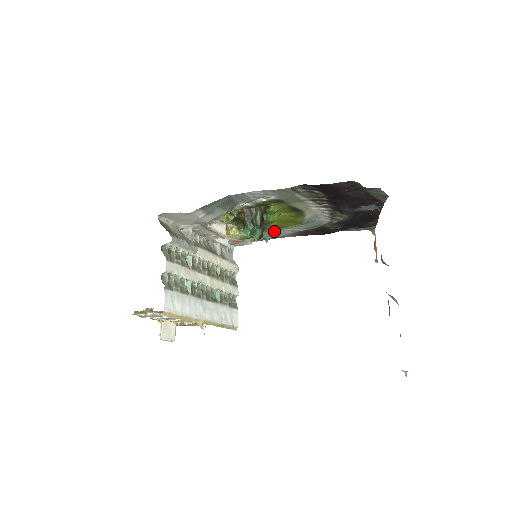
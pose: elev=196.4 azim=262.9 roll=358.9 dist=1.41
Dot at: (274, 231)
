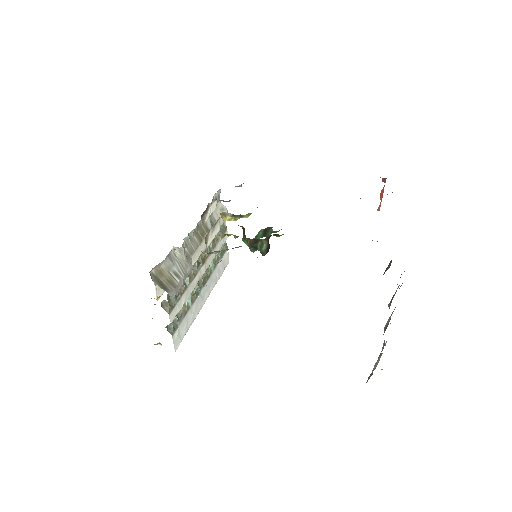
Dot at: occluded
